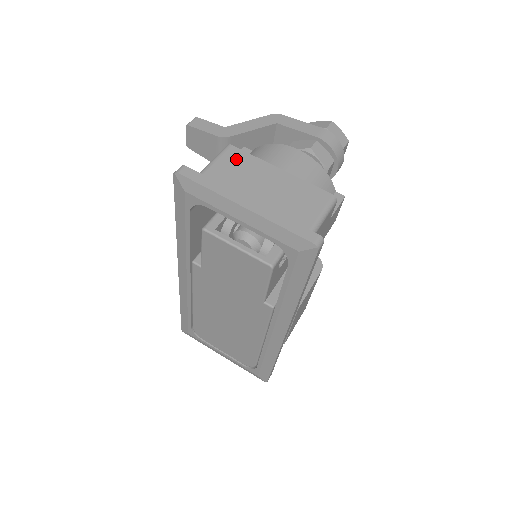
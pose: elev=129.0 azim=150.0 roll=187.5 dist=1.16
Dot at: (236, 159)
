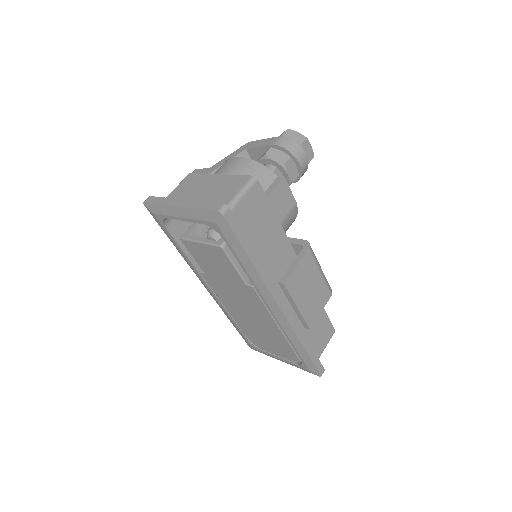
Dot at: (190, 180)
